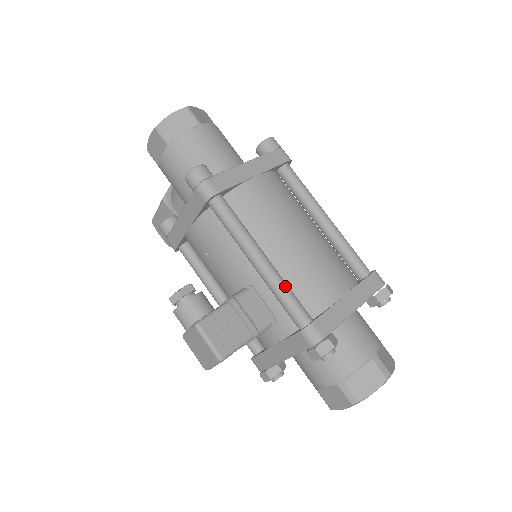
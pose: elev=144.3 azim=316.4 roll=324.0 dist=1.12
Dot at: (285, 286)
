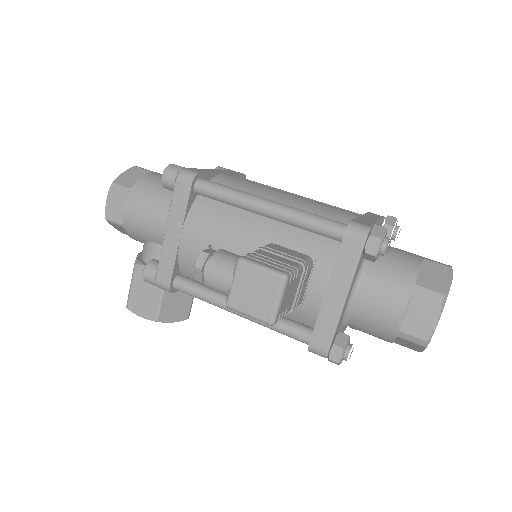
Dot at: (305, 211)
